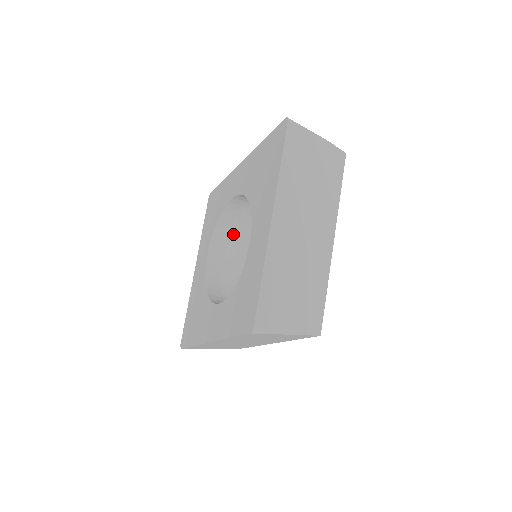
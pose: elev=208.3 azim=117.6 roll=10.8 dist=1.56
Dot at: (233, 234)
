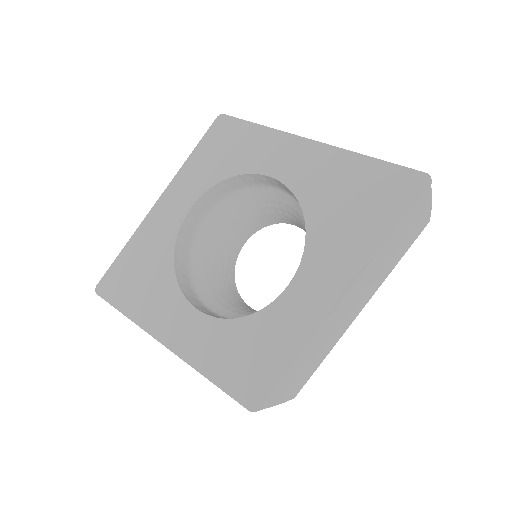
Dot at: (232, 197)
